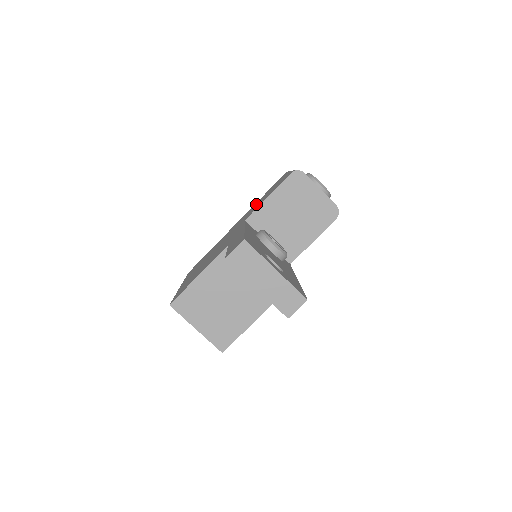
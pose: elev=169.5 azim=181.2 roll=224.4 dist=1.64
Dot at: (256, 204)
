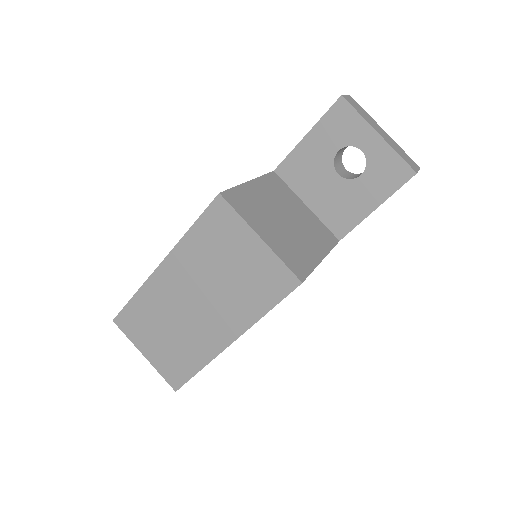
Dot at: occluded
